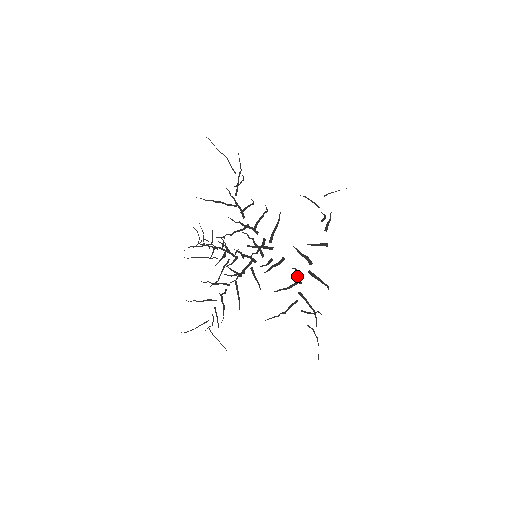
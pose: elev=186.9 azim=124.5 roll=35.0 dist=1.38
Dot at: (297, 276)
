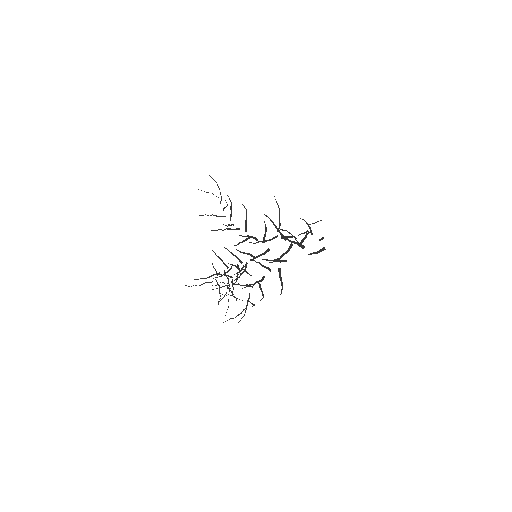
Dot at: (275, 226)
